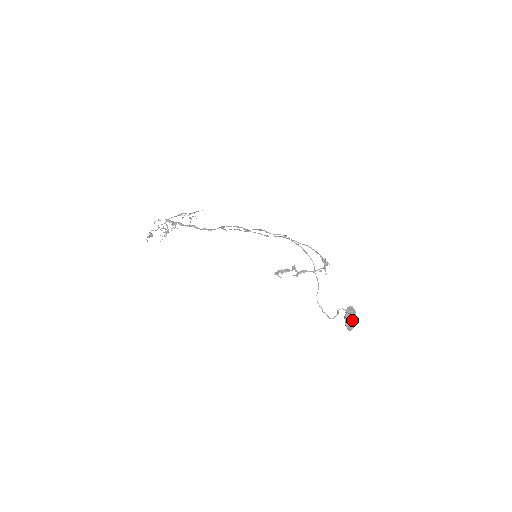
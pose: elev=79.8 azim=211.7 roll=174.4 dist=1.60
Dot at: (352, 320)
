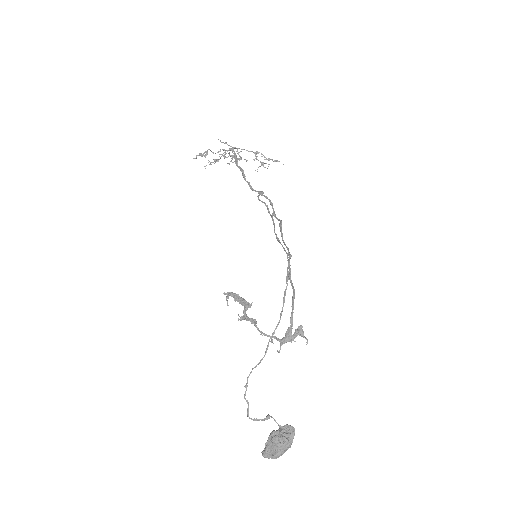
Dot at: (276, 447)
